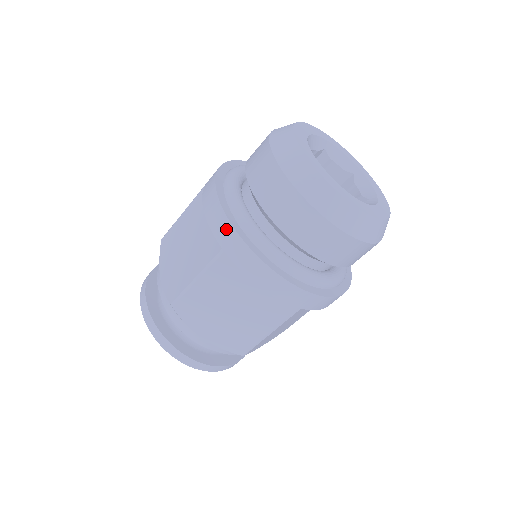
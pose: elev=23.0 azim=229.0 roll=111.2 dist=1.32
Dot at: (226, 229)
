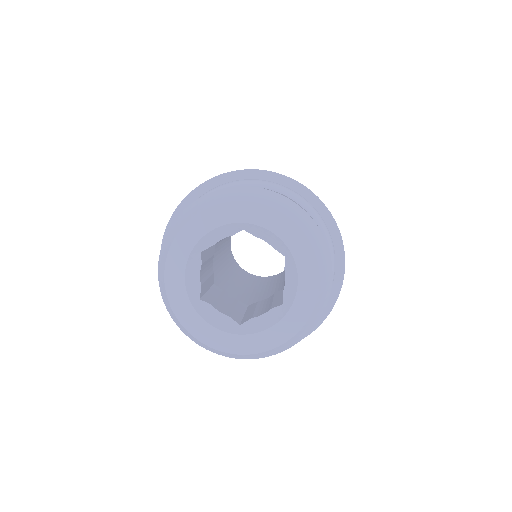
Dot at: occluded
